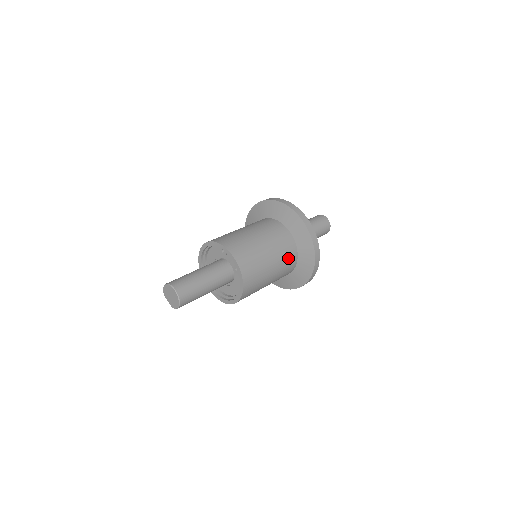
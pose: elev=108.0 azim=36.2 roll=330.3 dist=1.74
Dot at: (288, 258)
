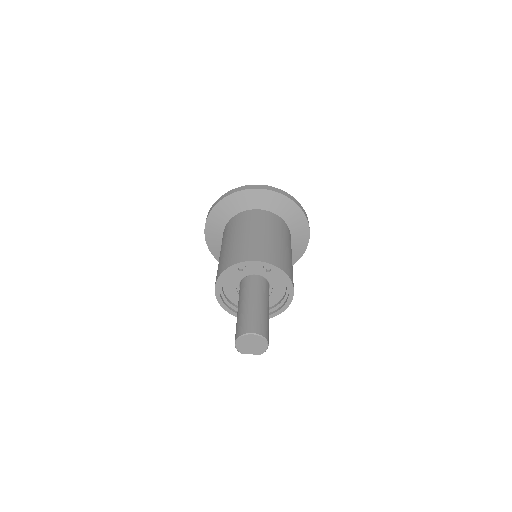
Dot at: (283, 229)
